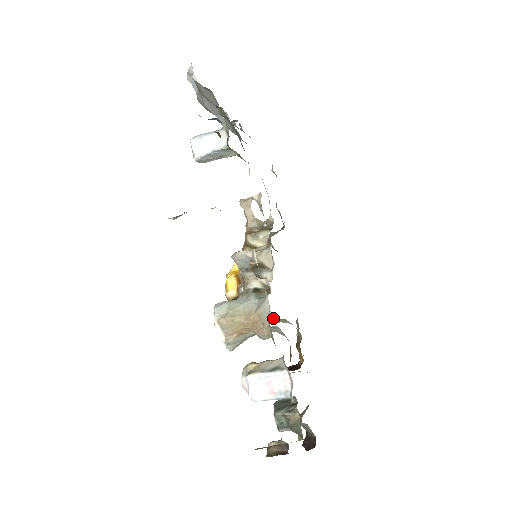
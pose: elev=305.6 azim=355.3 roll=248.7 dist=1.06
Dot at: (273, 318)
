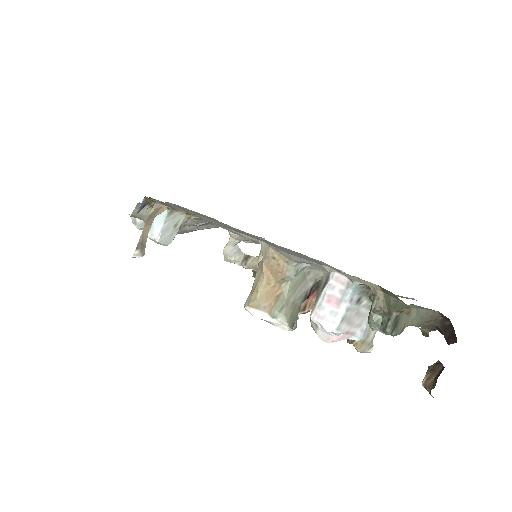
Dot at: (319, 288)
